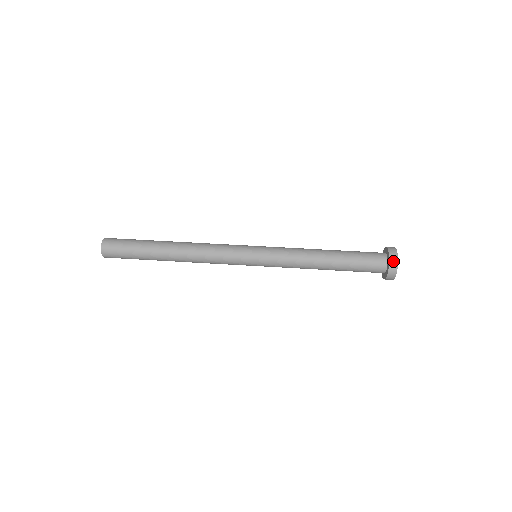
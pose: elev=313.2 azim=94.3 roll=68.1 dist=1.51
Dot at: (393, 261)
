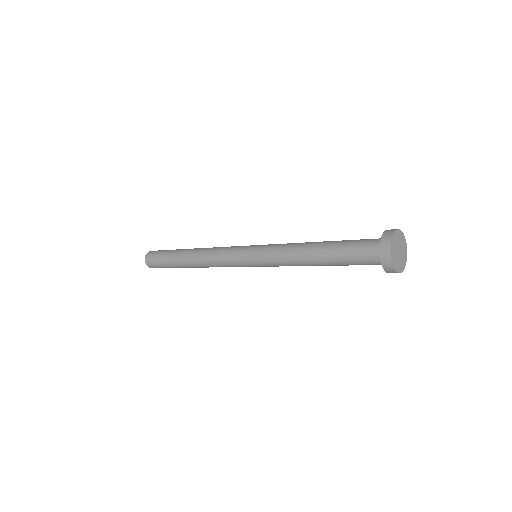
Dot at: occluded
